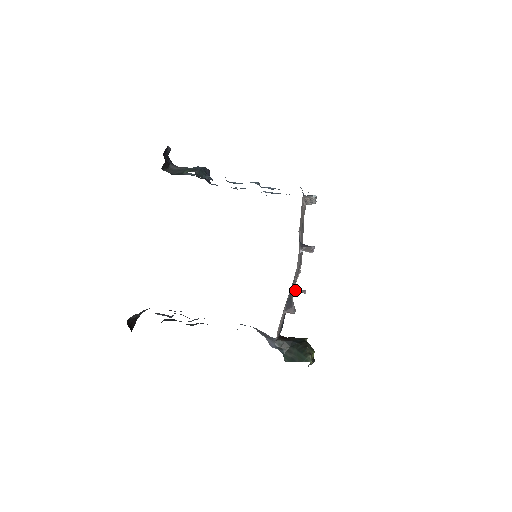
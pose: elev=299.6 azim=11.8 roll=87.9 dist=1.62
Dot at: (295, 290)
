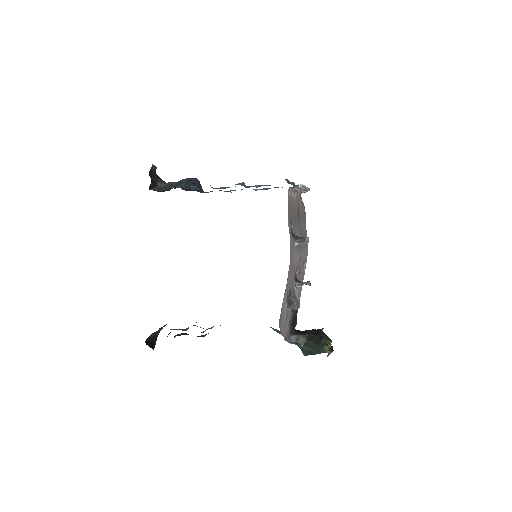
Dot at: (299, 284)
